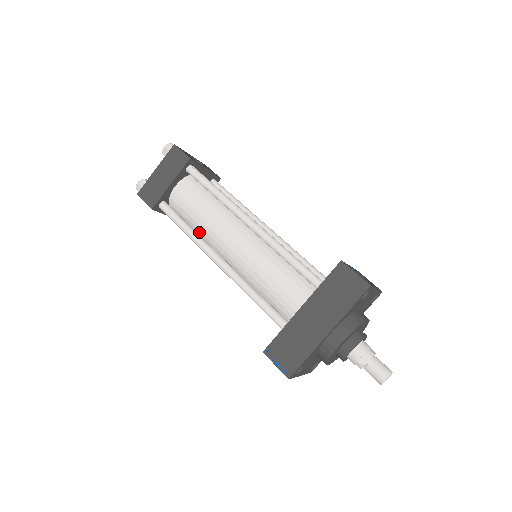
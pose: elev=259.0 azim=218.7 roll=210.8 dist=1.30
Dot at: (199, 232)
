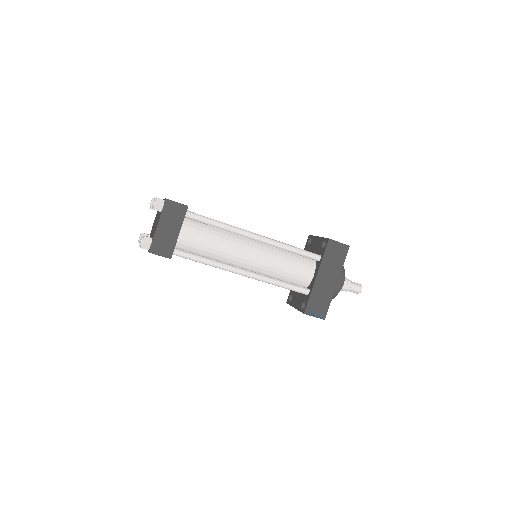
Dot at: (213, 259)
